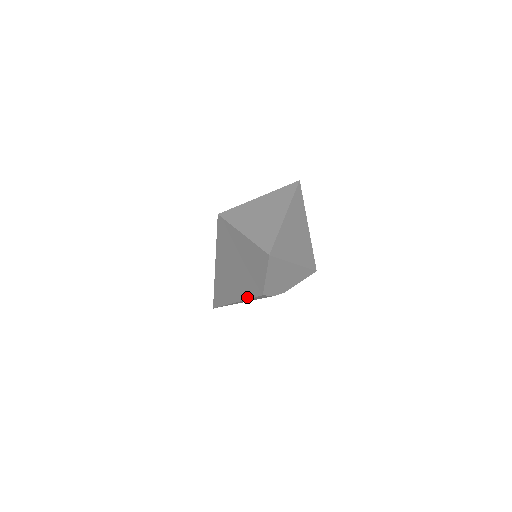
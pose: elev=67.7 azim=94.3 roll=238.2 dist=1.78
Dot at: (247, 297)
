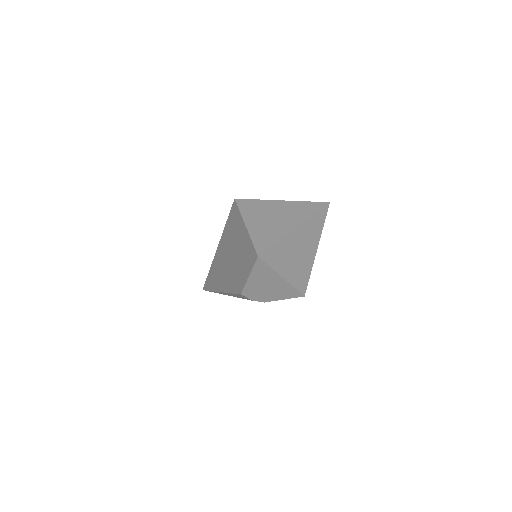
Dot at: (229, 290)
